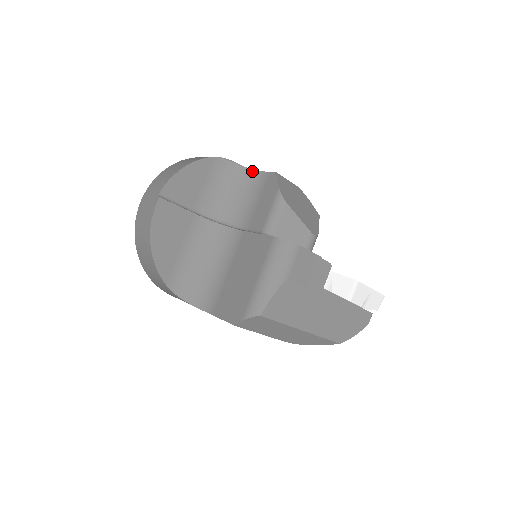
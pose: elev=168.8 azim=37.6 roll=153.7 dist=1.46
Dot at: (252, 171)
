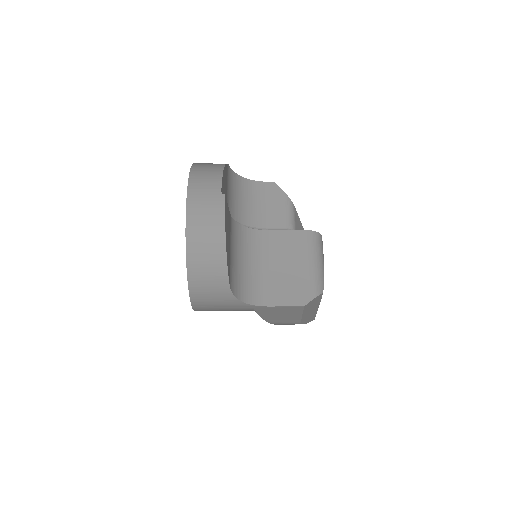
Dot at: (248, 180)
